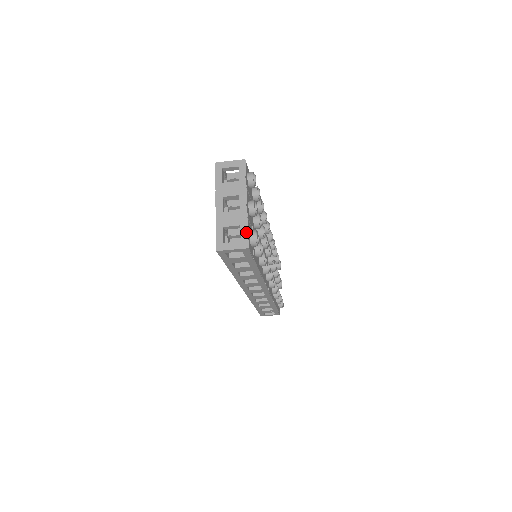
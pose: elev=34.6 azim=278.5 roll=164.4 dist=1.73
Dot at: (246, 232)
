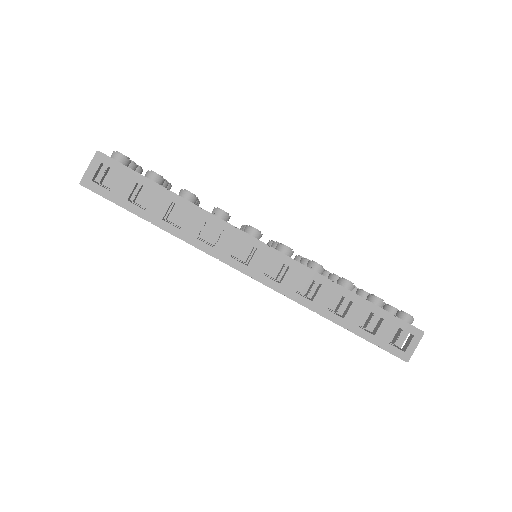
Dot at: occluded
